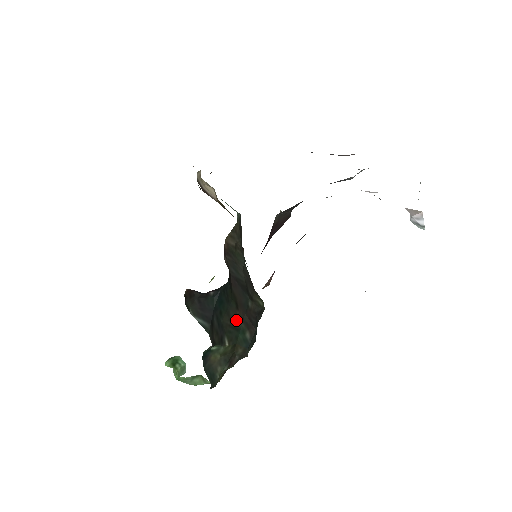
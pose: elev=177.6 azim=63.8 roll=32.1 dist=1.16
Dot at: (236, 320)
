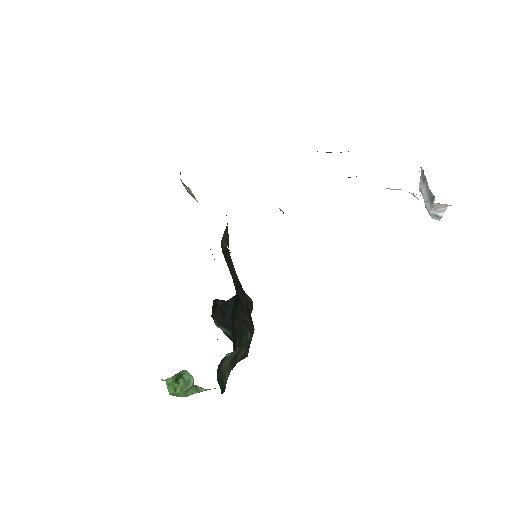
Dot at: (242, 323)
